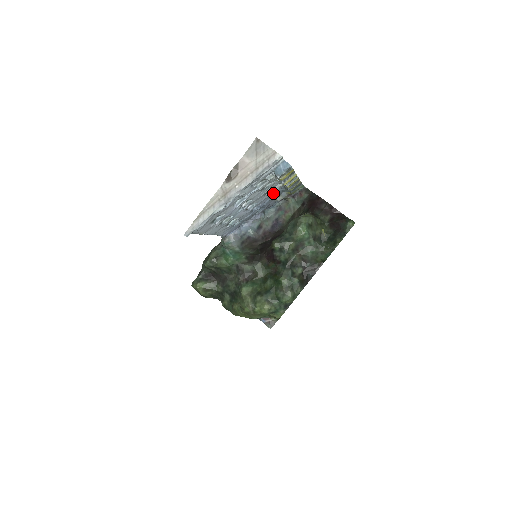
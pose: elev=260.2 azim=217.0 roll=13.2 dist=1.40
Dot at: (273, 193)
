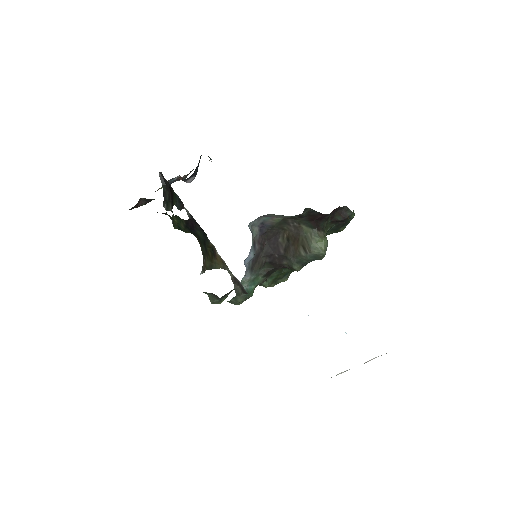
Dot at: occluded
